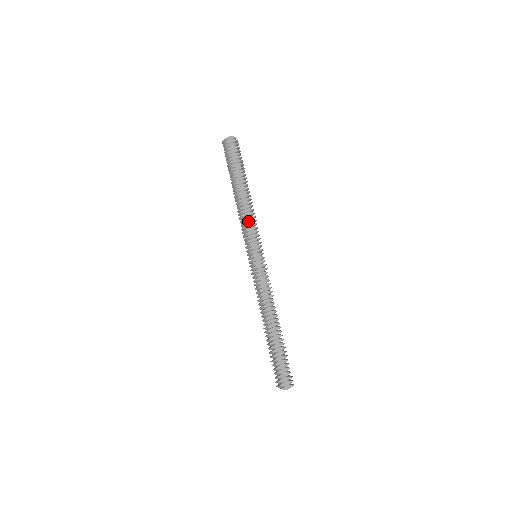
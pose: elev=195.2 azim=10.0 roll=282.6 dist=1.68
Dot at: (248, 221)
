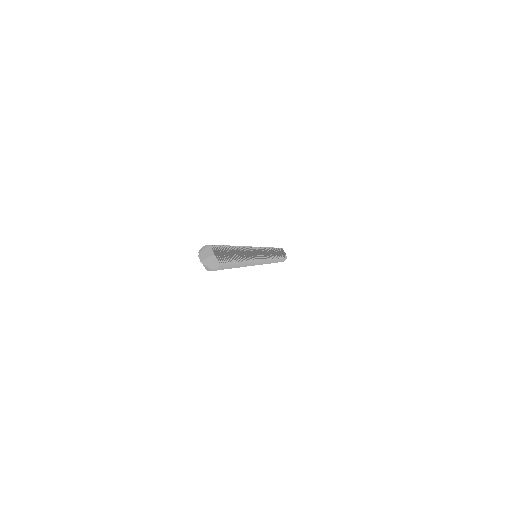
Dot at: (268, 252)
